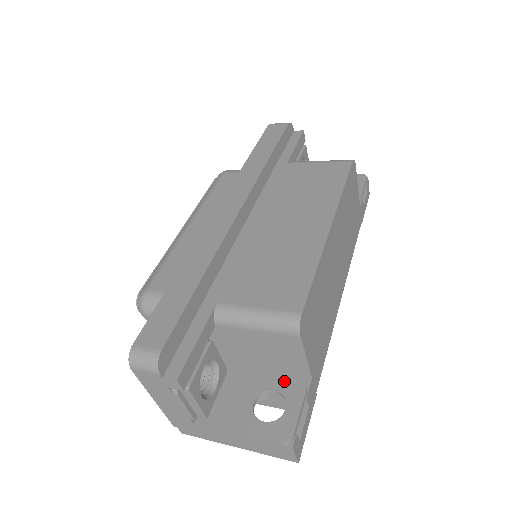
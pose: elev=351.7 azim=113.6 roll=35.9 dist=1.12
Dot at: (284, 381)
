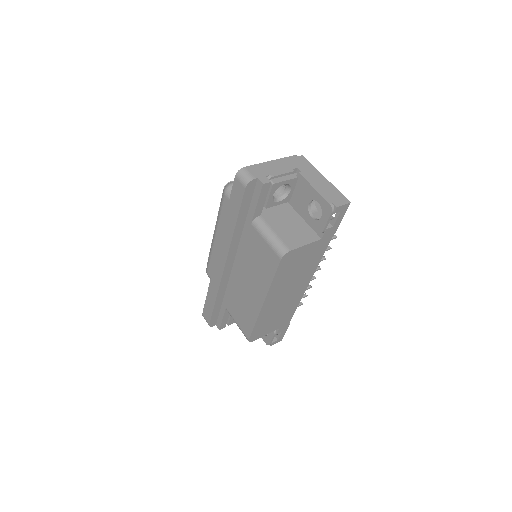
Dot at: occluded
